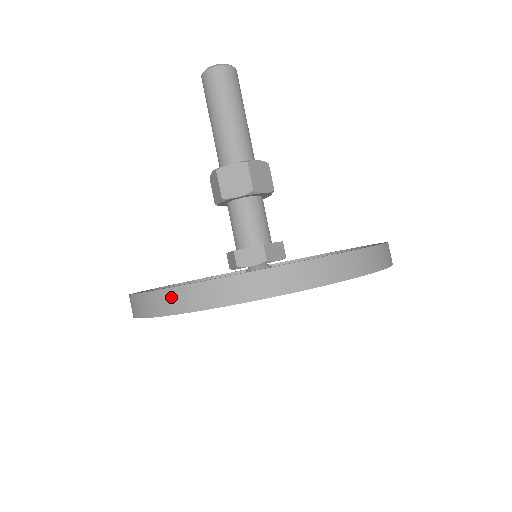
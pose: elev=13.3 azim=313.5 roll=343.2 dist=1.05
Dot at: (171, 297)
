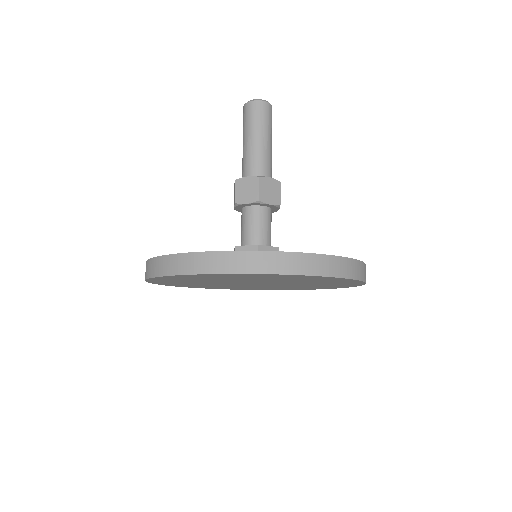
Dot at: (289, 260)
